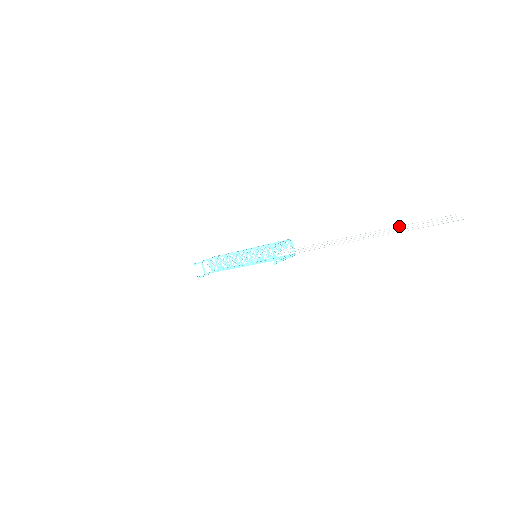
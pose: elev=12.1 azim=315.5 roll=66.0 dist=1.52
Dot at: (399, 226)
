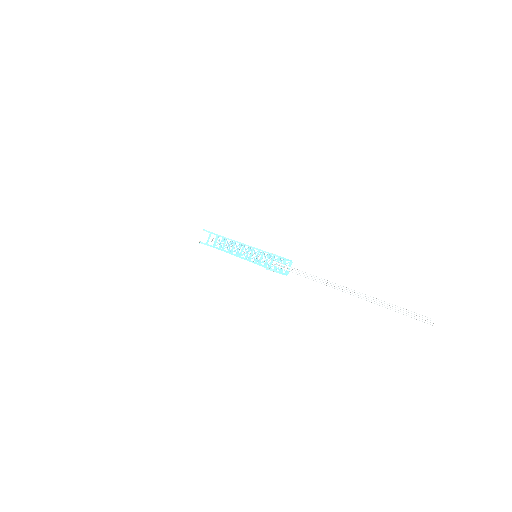
Dot at: (381, 300)
